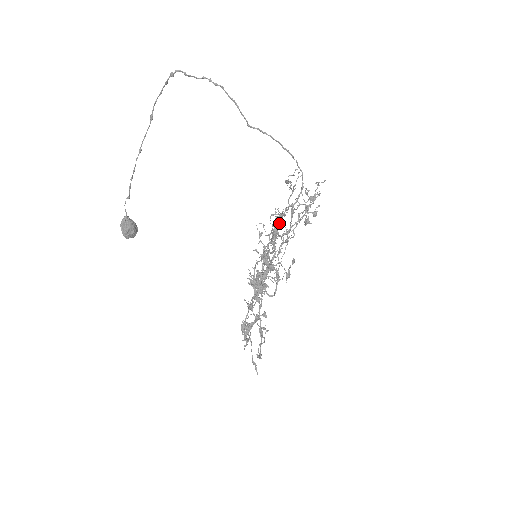
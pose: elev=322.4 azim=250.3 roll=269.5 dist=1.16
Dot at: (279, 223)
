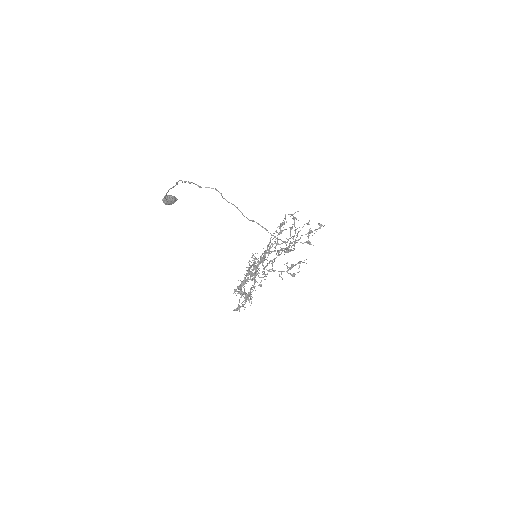
Dot at: (264, 272)
